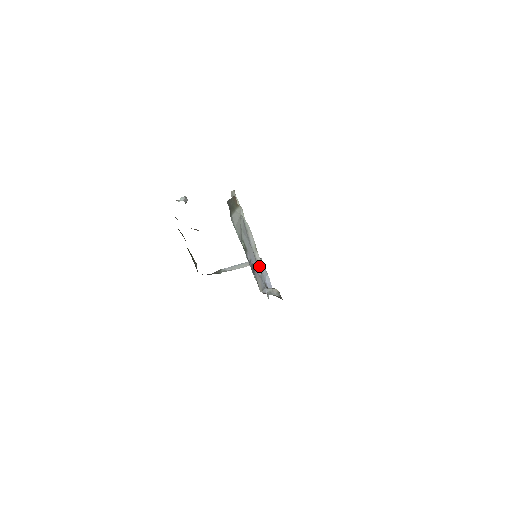
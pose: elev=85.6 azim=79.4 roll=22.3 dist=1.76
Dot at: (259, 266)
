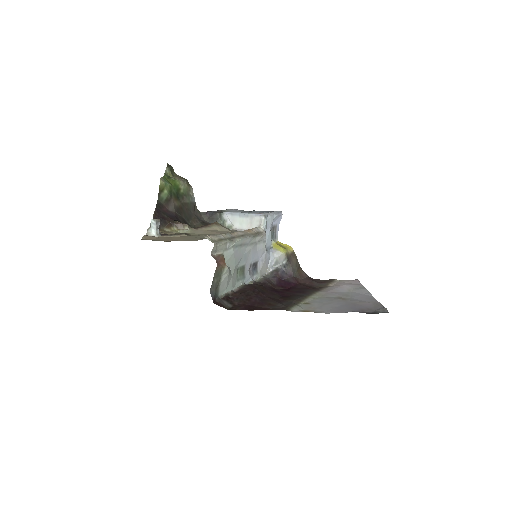
Dot at: (262, 243)
